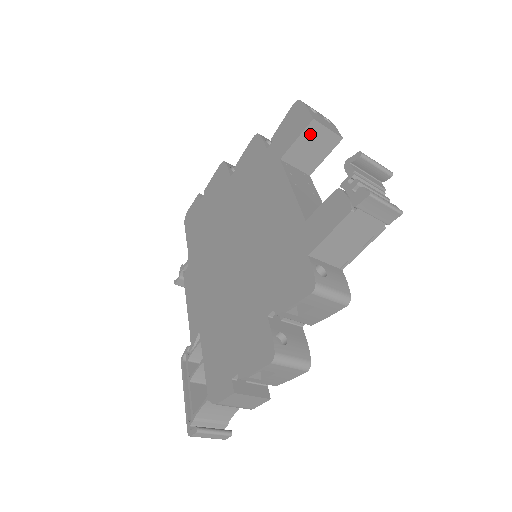
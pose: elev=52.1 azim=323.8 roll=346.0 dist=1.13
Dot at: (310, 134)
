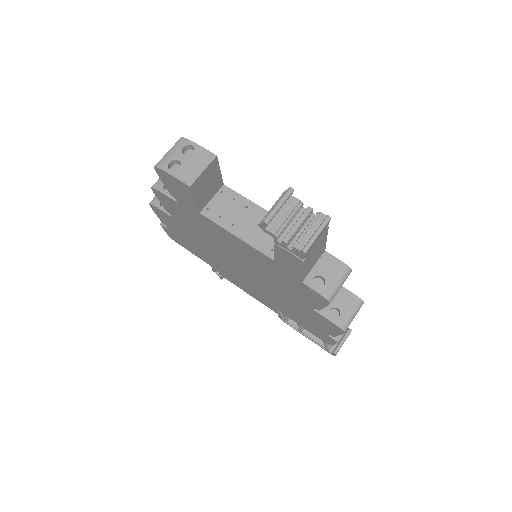
Dot at: (198, 188)
